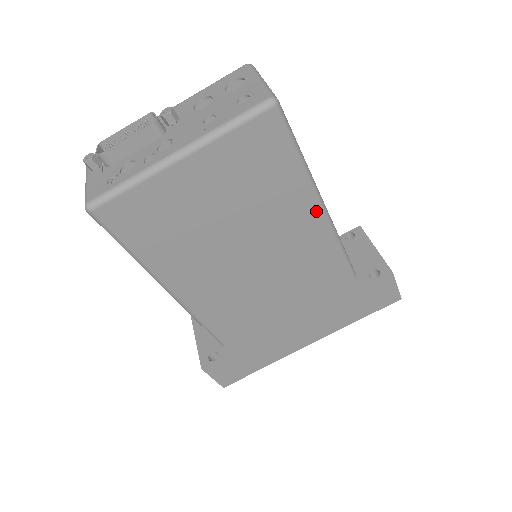
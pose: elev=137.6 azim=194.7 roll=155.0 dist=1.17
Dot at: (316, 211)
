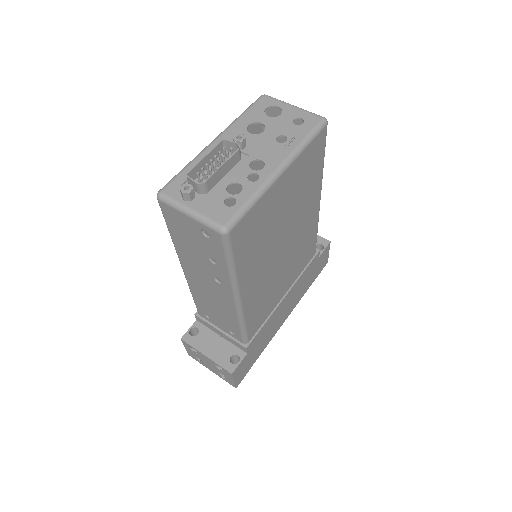
Dot at: (318, 202)
